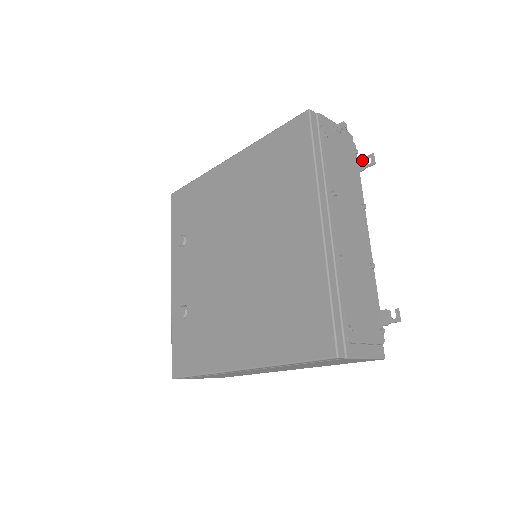
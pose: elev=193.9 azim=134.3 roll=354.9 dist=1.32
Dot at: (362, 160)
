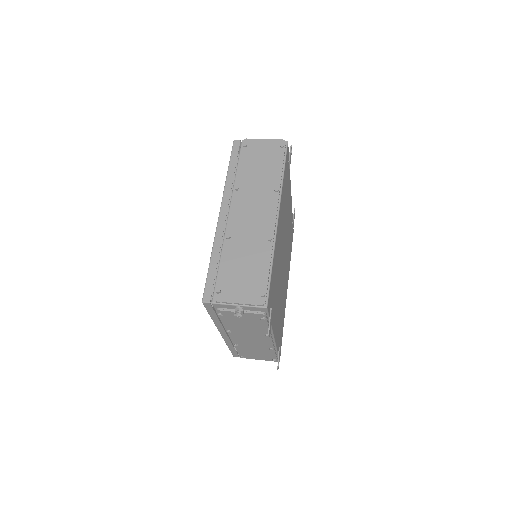
Dot at: (269, 324)
